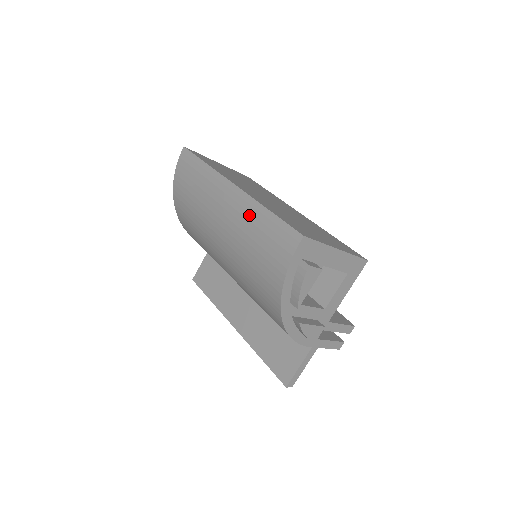
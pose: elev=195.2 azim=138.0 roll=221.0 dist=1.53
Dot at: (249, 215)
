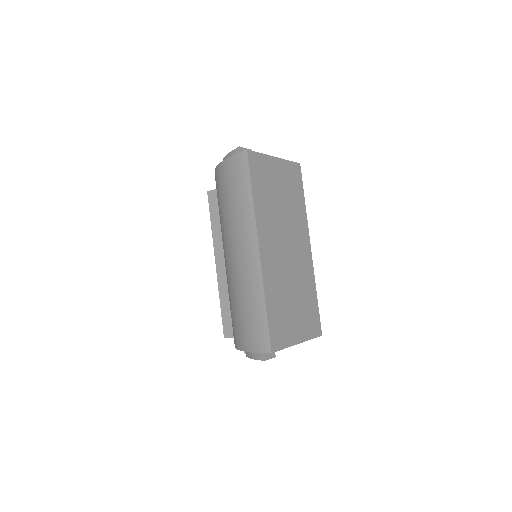
Dot at: (253, 288)
